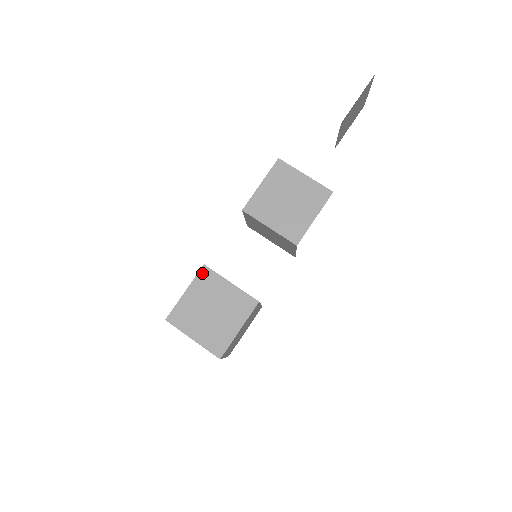
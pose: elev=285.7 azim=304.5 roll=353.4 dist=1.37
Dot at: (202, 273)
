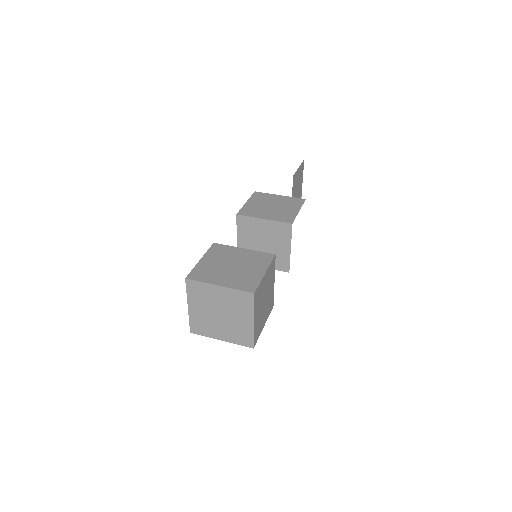
Dot at: (214, 247)
